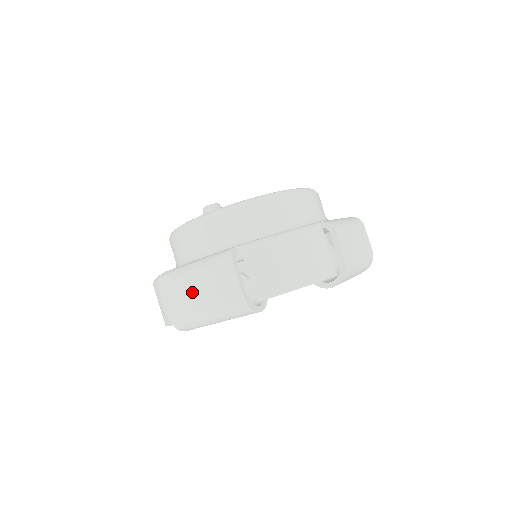
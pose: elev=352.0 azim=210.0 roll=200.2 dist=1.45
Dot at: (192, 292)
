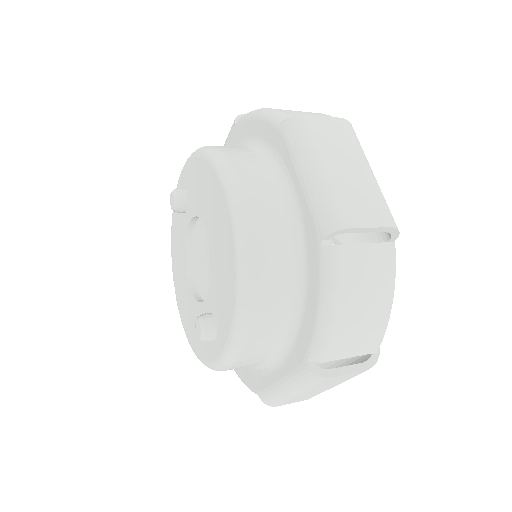
Dot at: (311, 393)
